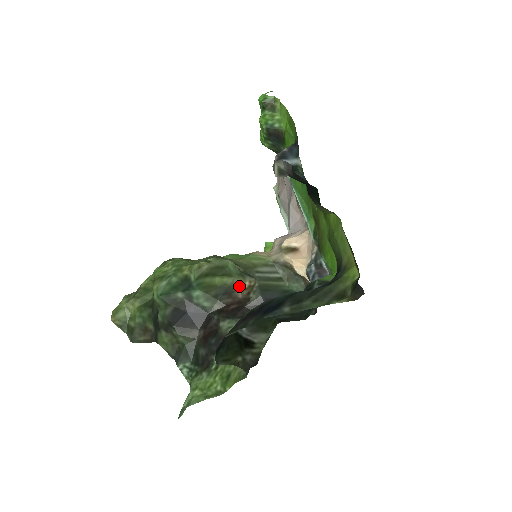
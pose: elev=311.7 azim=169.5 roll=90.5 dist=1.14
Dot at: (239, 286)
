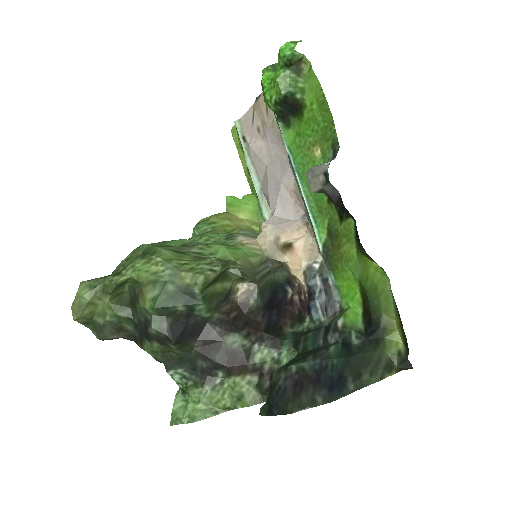
Dot at: (236, 288)
